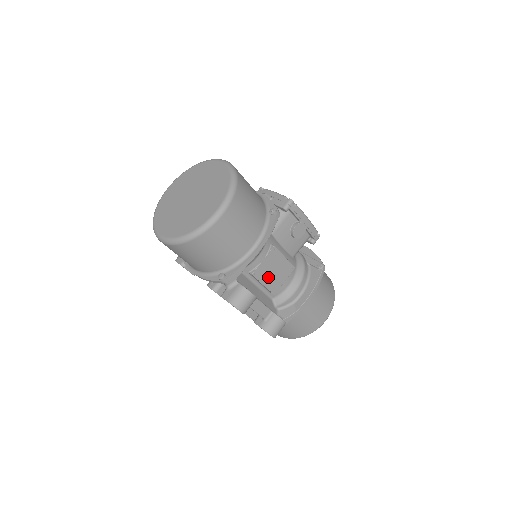
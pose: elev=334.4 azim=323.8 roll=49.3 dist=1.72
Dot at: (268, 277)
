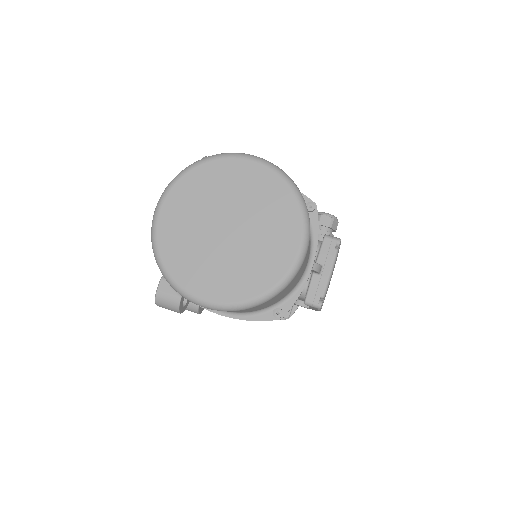
Dot at: occluded
